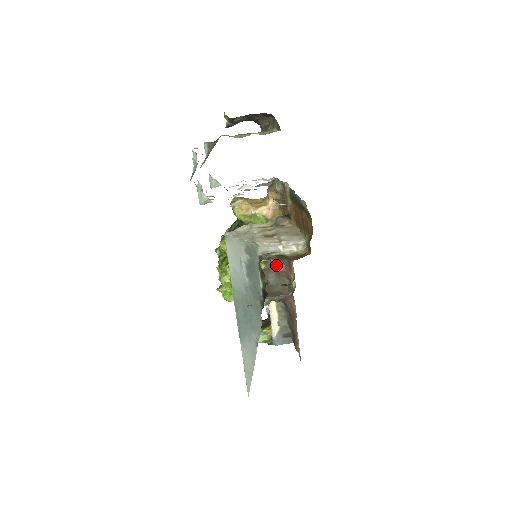
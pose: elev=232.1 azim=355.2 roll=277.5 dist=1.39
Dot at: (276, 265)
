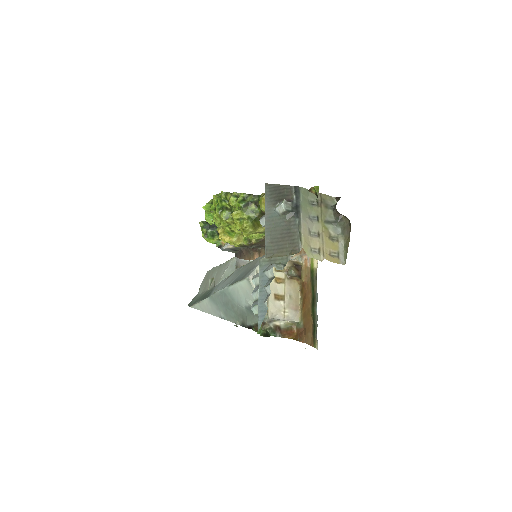
Dot at: (271, 335)
